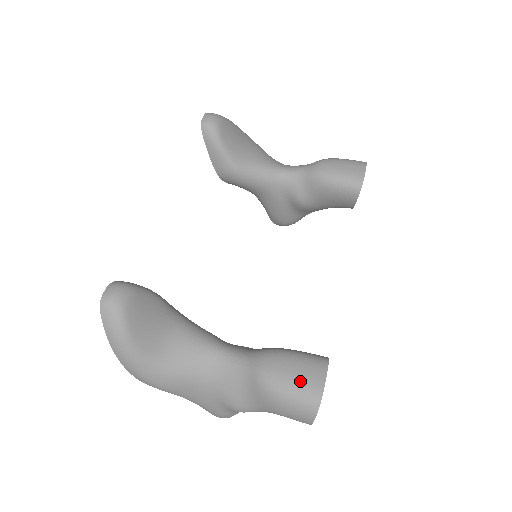
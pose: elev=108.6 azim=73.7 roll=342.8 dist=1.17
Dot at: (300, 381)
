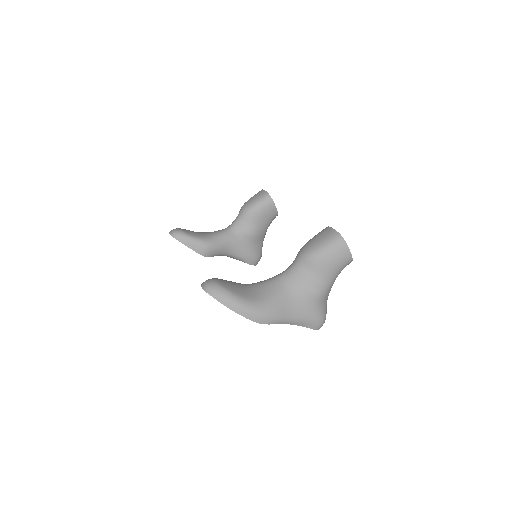
Dot at: (324, 238)
